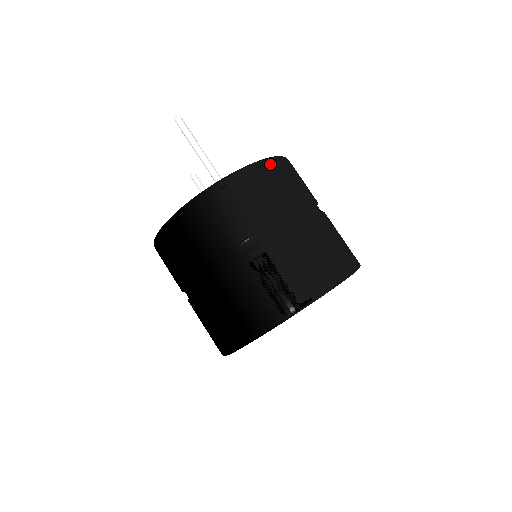
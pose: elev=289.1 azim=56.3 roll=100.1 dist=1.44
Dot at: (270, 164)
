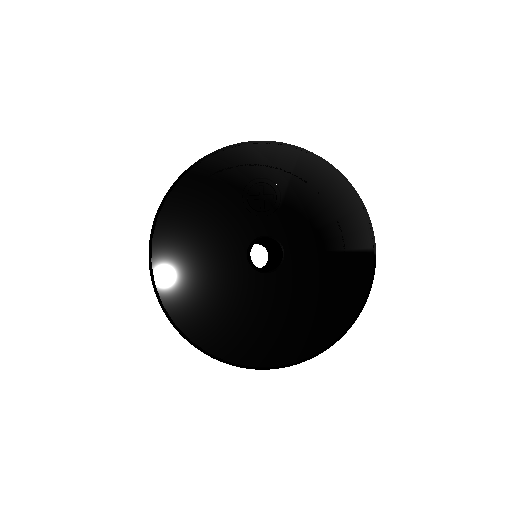
Dot at: occluded
